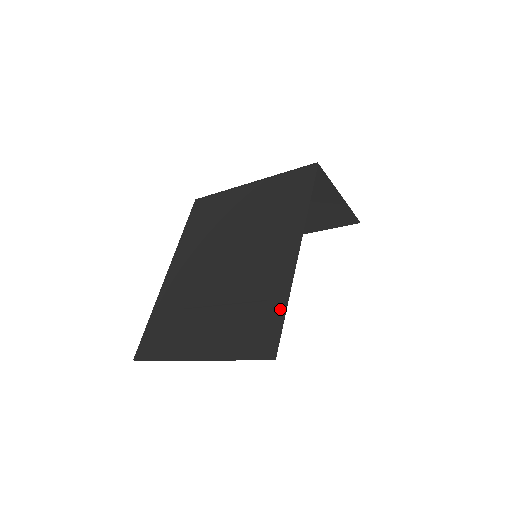
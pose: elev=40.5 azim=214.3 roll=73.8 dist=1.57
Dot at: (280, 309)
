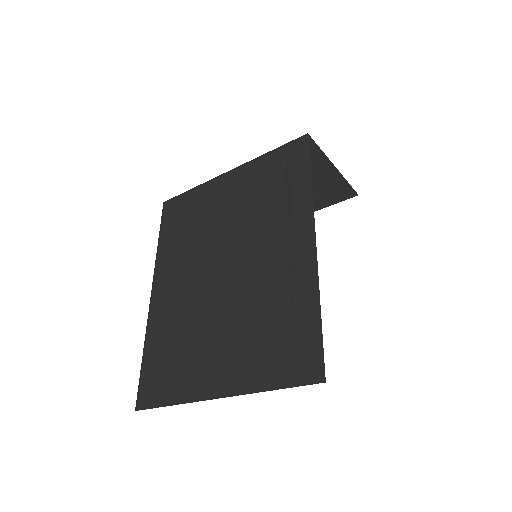
Dot at: (312, 317)
